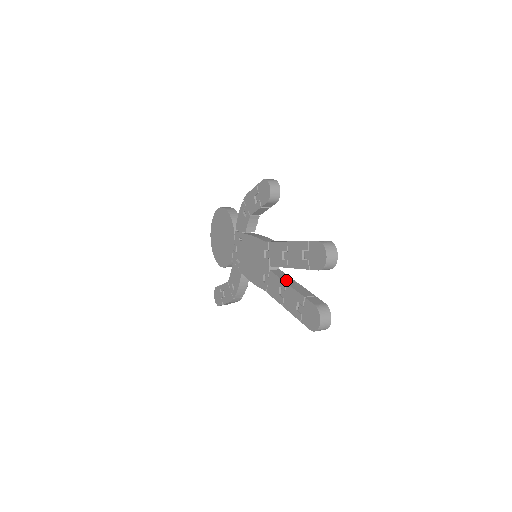
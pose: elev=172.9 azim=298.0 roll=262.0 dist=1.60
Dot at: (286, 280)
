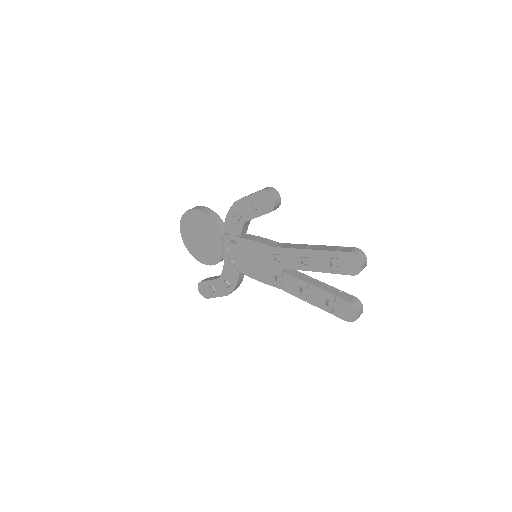
Dot at: (306, 280)
